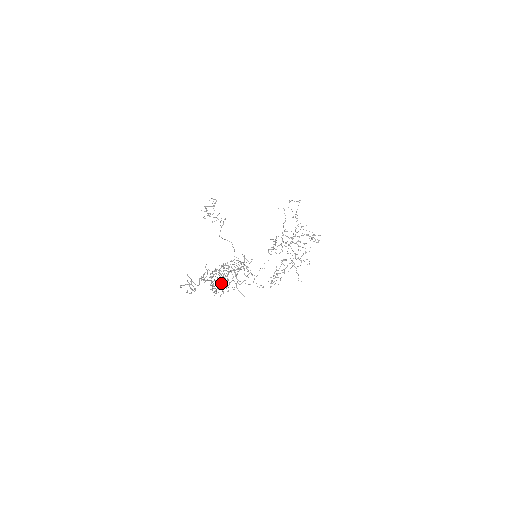
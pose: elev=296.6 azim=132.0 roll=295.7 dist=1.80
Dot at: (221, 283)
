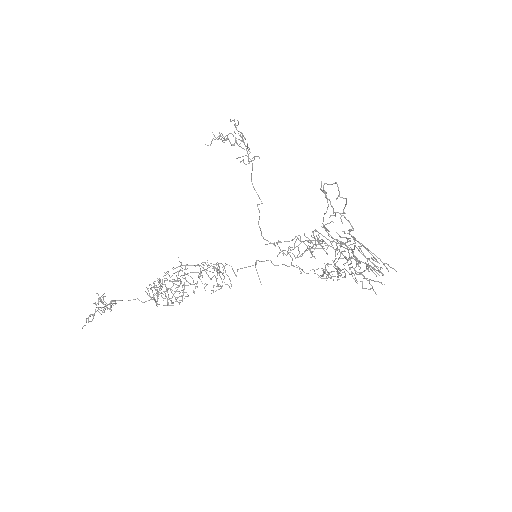
Dot at: occluded
